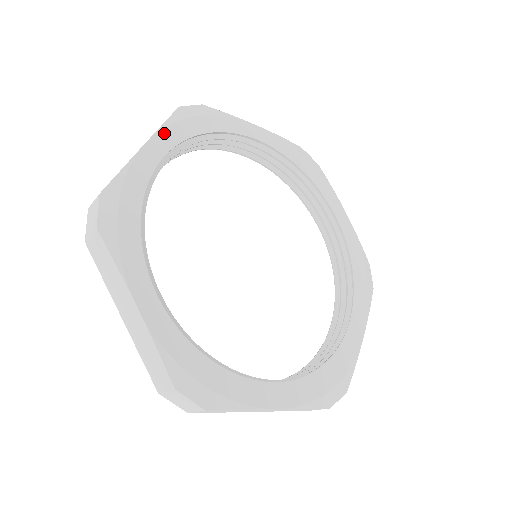
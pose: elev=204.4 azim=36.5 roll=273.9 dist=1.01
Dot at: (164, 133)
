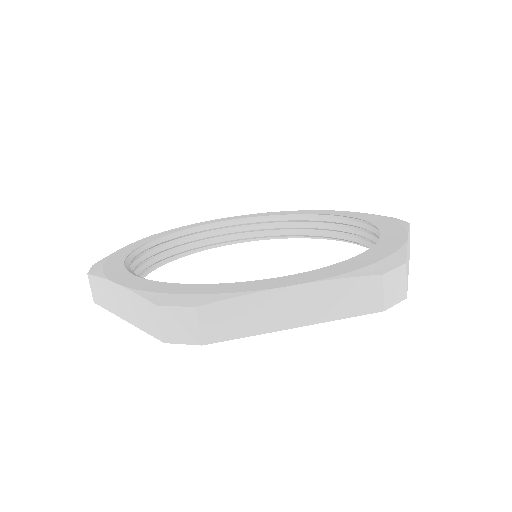
Dot at: (148, 238)
